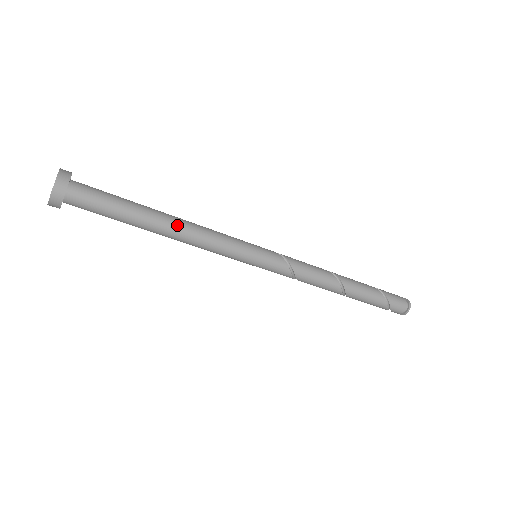
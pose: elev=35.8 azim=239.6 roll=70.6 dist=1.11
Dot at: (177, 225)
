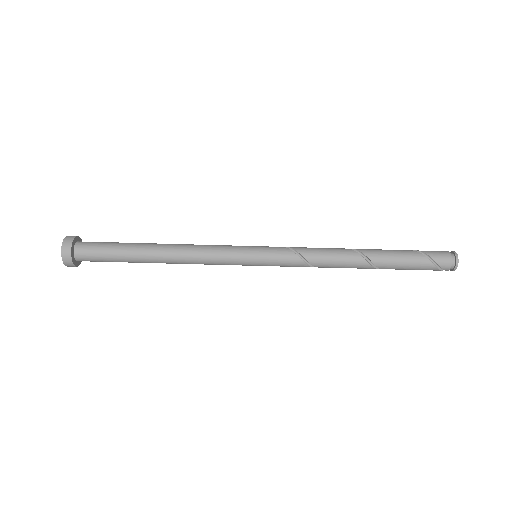
Dot at: (170, 244)
